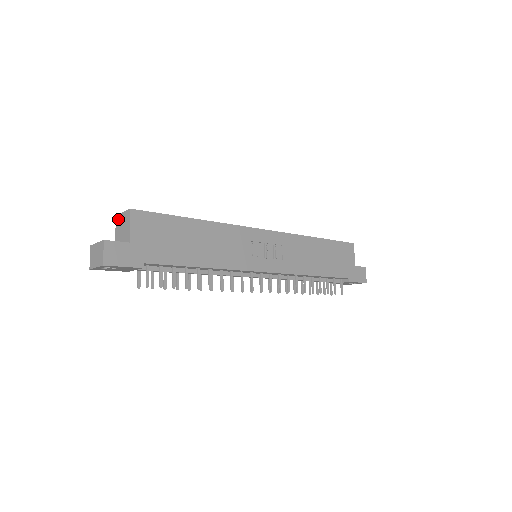
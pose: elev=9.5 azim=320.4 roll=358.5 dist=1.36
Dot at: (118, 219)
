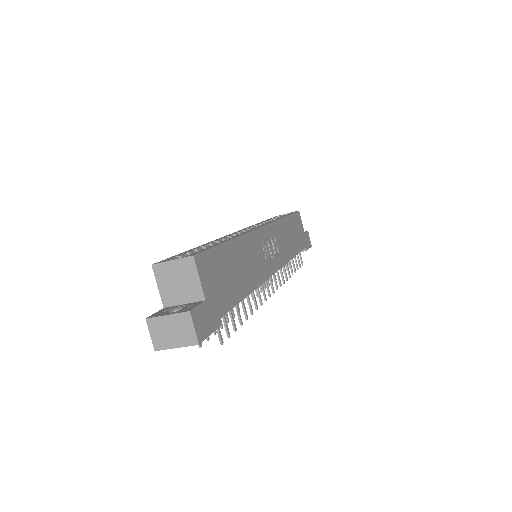
Dot at: (161, 269)
